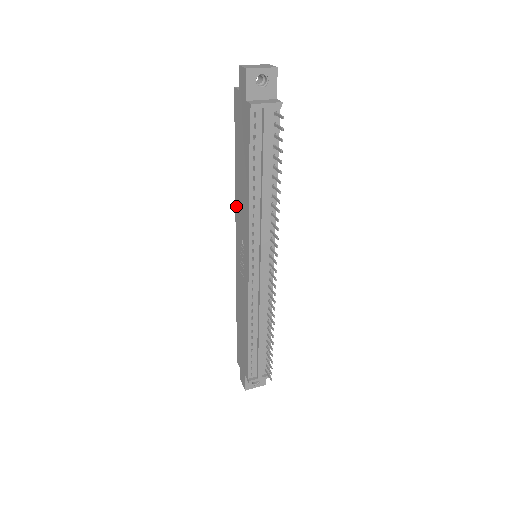
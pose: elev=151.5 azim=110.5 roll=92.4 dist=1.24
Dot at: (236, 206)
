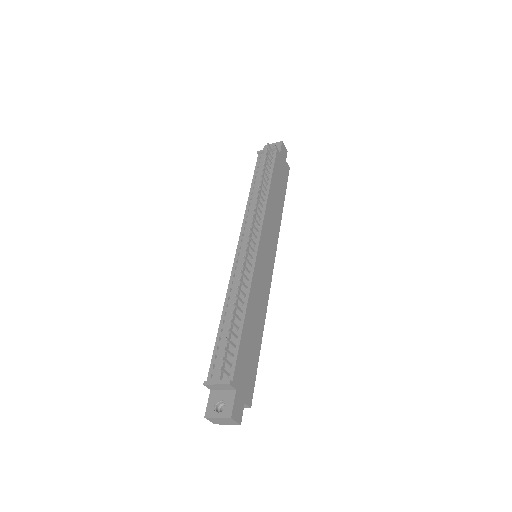
Dot at: occluded
